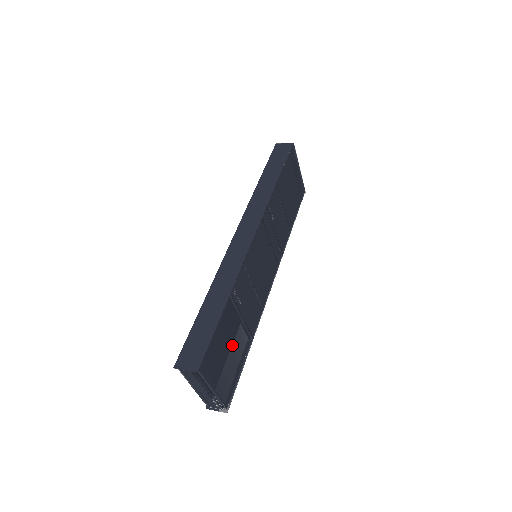
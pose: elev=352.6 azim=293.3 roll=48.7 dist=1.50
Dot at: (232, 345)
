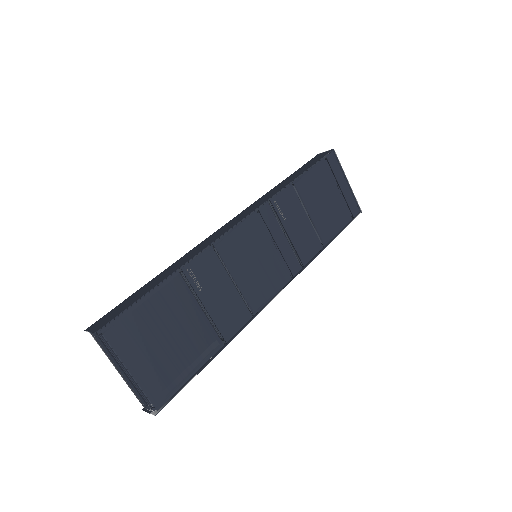
Dot at: (179, 333)
